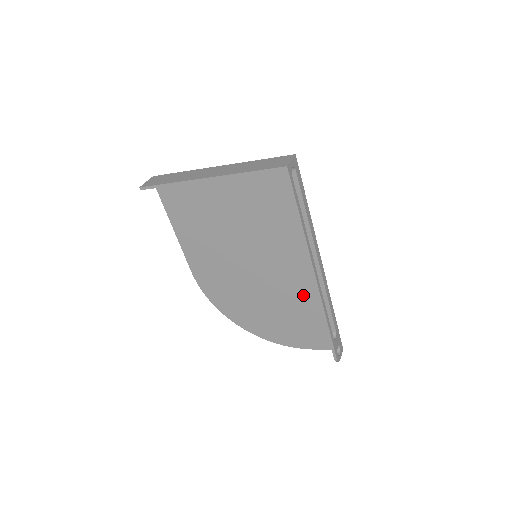
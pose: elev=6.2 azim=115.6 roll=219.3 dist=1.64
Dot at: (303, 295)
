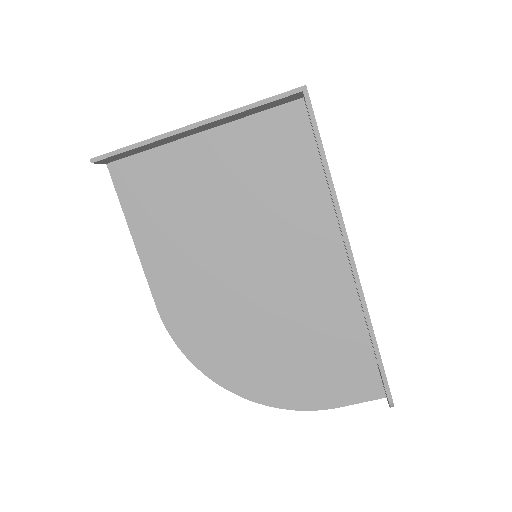
Dot at: (326, 309)
